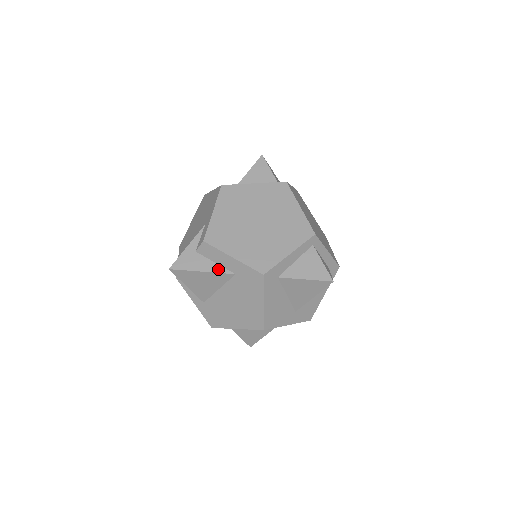
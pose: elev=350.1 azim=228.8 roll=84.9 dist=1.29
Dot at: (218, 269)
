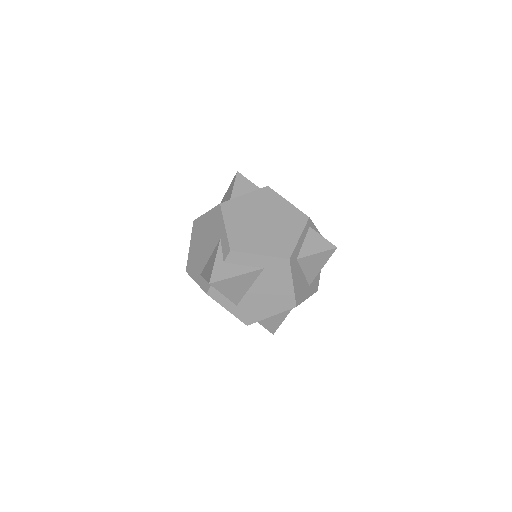
Dot at: (249, 269)
